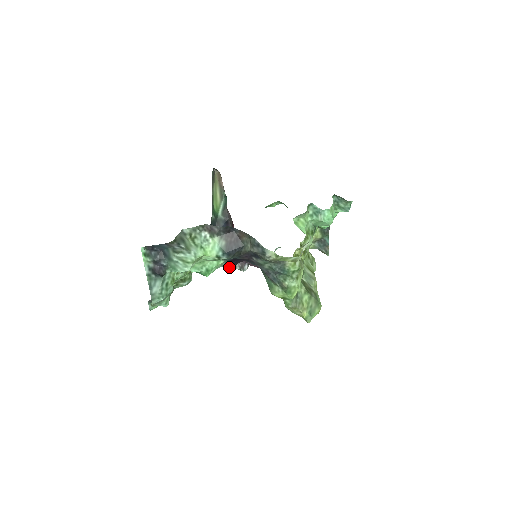
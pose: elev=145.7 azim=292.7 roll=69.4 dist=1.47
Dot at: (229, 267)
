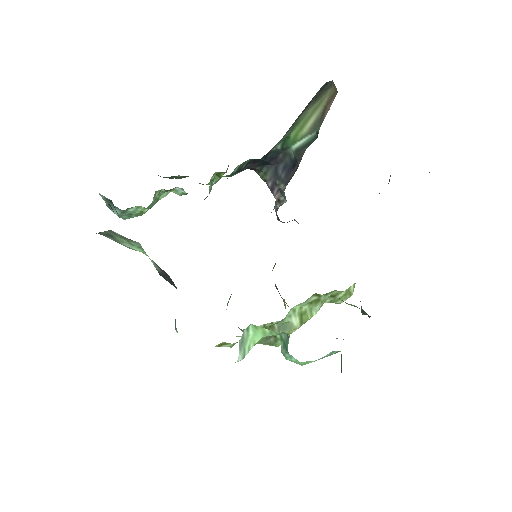
Dot at: occluded
